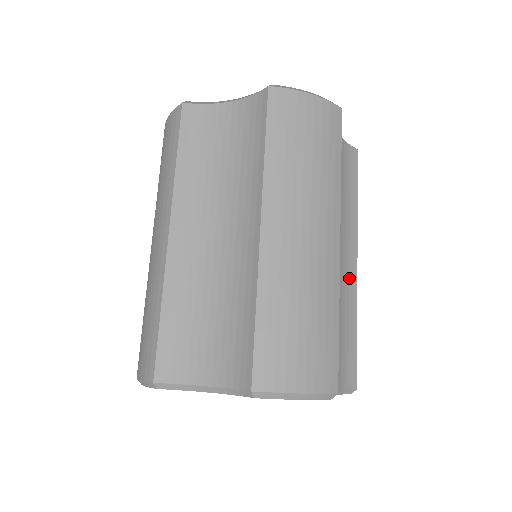
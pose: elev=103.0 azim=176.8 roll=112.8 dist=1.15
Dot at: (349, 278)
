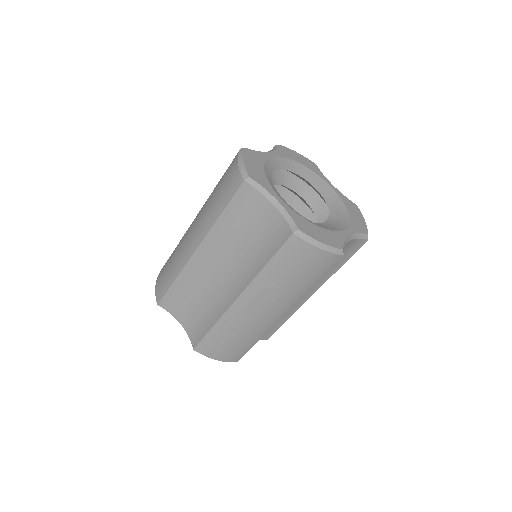
Dot at: (299, 302)
